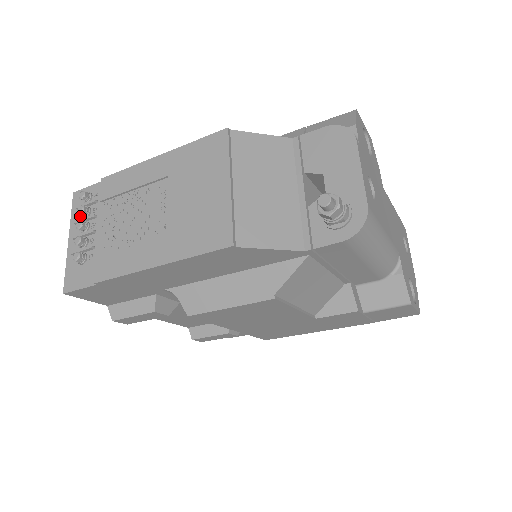
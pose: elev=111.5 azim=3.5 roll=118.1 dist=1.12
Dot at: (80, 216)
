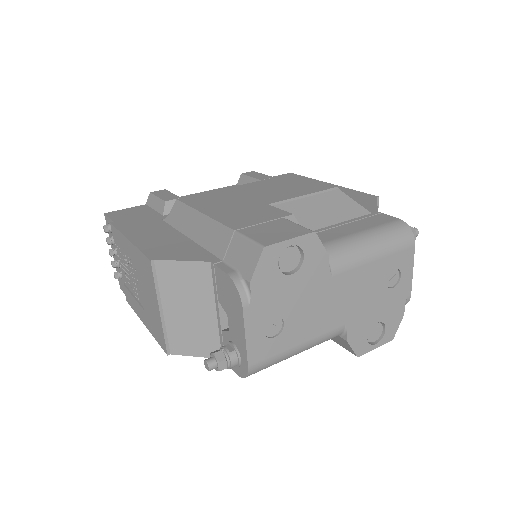
Dot at: occluded
